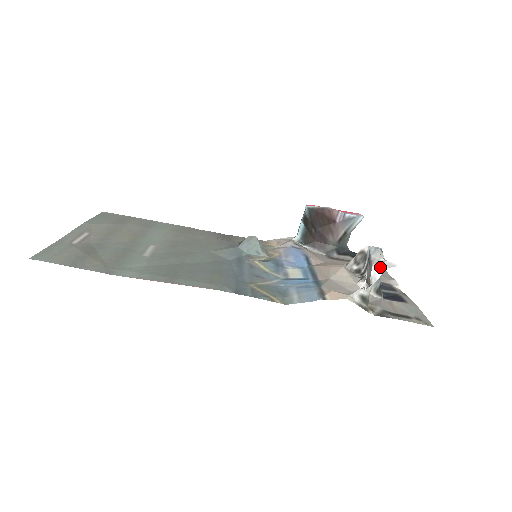
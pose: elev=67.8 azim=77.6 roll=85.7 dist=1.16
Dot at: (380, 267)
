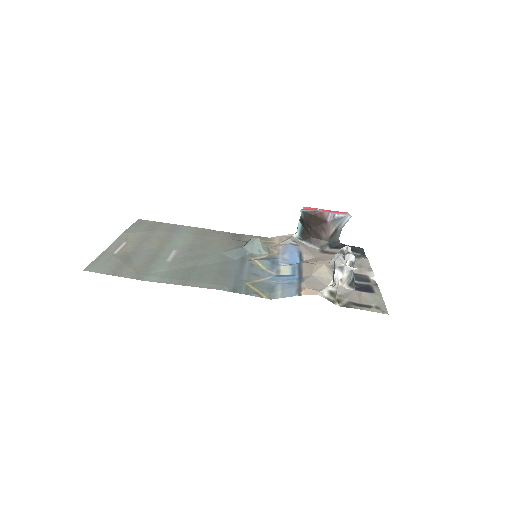
Dot at: (341, 270)
